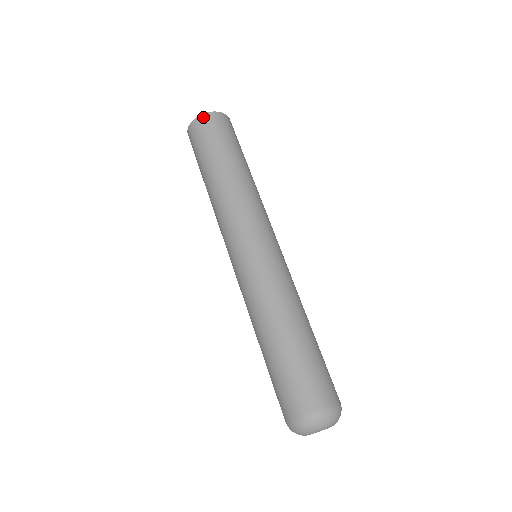
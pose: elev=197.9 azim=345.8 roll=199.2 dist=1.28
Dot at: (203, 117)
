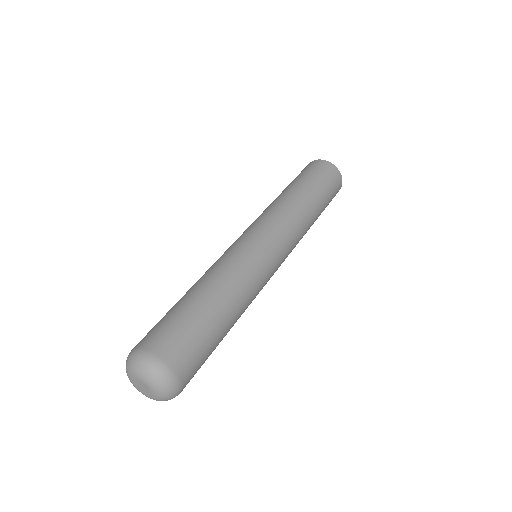
Dot at: (311, 163)
